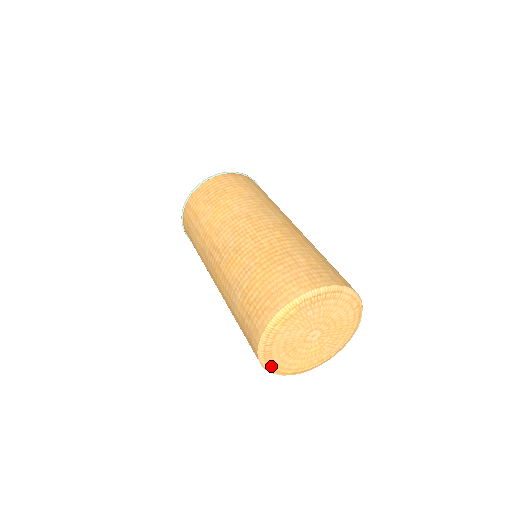
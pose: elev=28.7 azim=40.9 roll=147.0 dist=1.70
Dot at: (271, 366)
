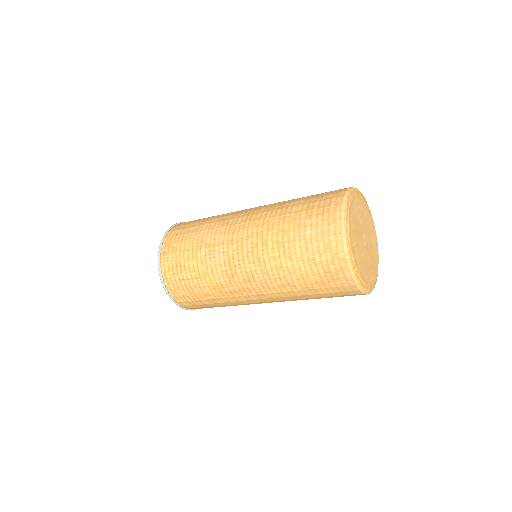
Dot at: (348, 228)
